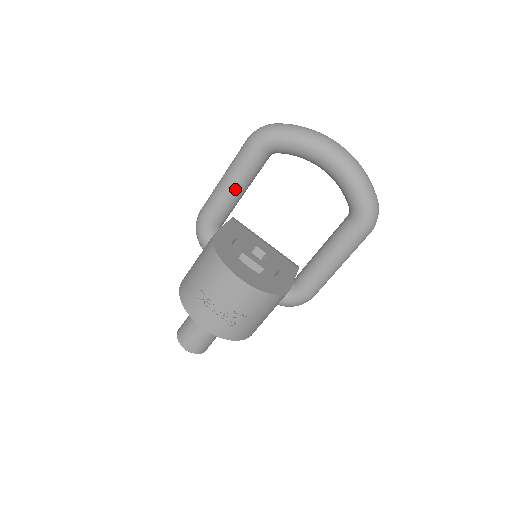
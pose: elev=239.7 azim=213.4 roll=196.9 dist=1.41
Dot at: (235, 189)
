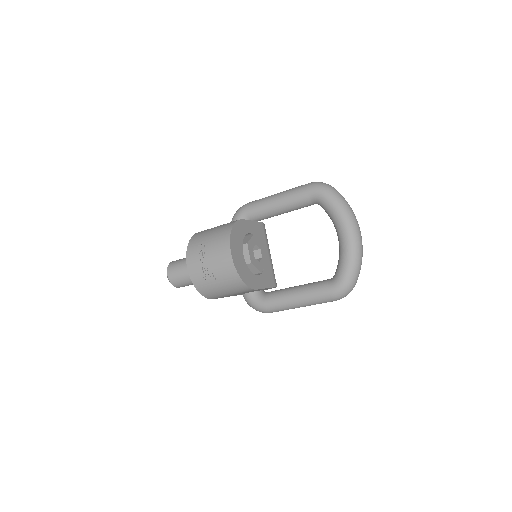
Dot at: (278, 206)
